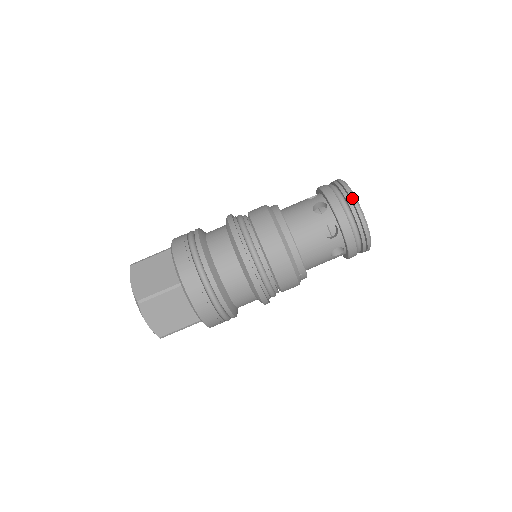
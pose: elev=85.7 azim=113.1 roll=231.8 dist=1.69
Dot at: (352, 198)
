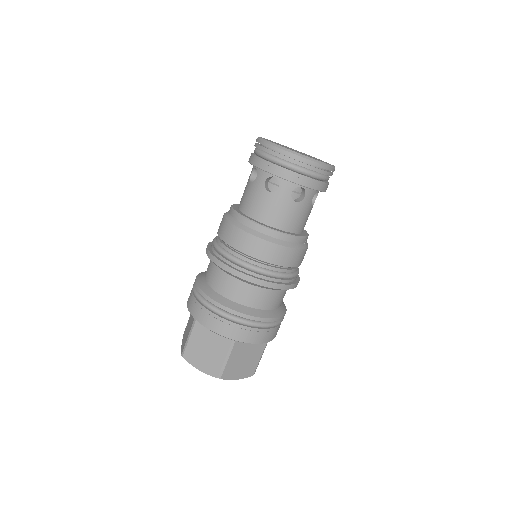
Dot at: (291, 155)
